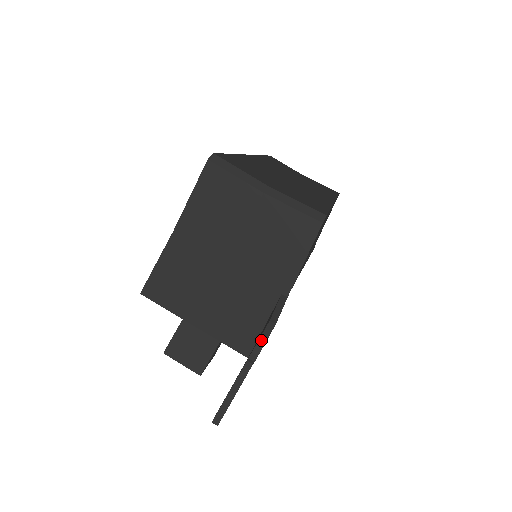
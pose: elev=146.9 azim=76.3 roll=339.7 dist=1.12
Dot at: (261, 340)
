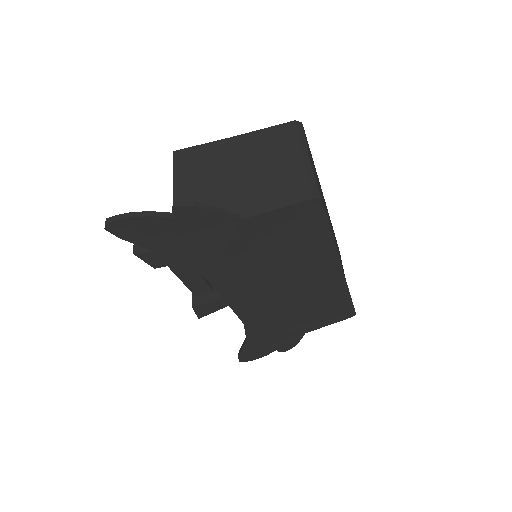
Dot at: (195, 202)
